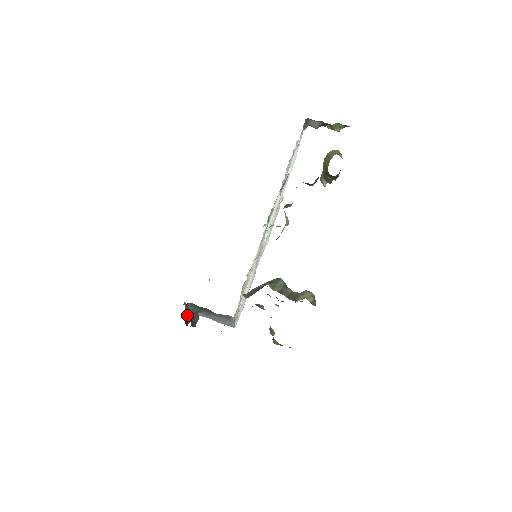
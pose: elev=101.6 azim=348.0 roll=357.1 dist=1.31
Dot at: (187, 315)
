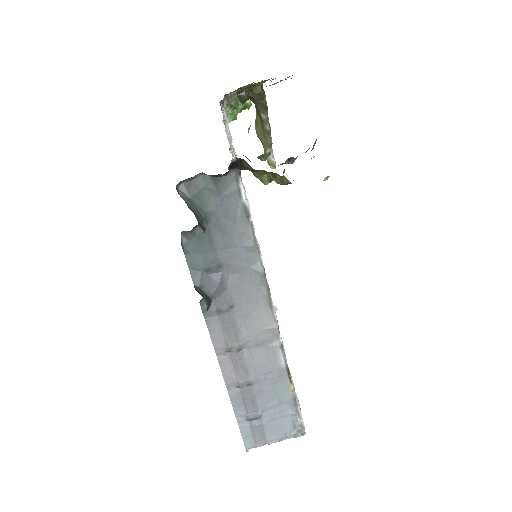
Dot at: (199, 291)
